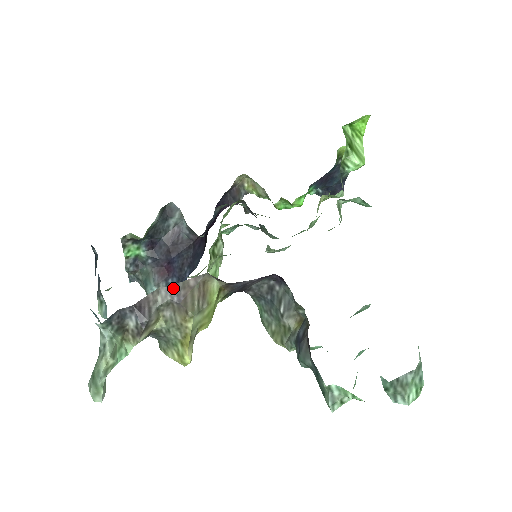
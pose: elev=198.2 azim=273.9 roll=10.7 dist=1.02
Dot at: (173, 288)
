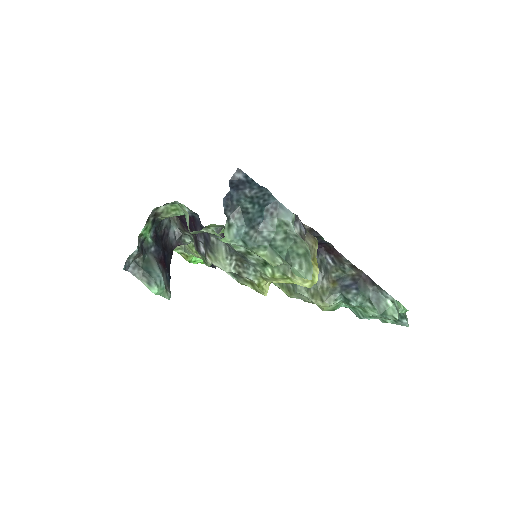
Dot at: occluded
